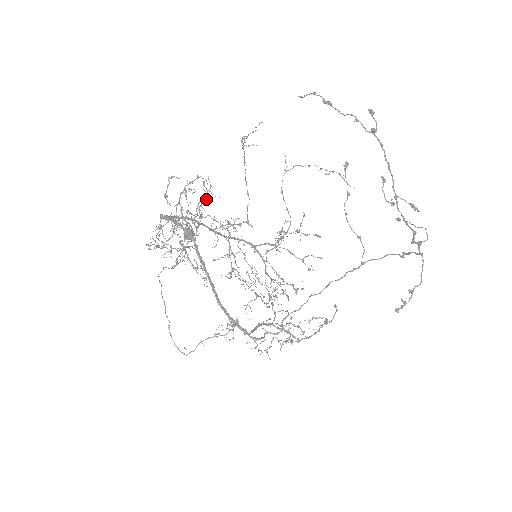
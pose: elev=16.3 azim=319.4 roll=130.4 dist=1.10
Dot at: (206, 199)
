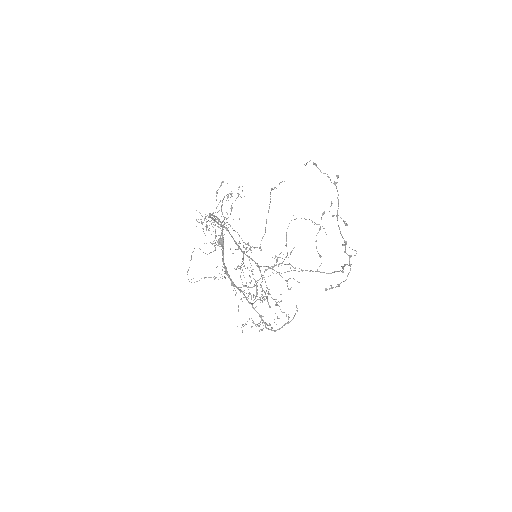
Dot at: (239, 218)
